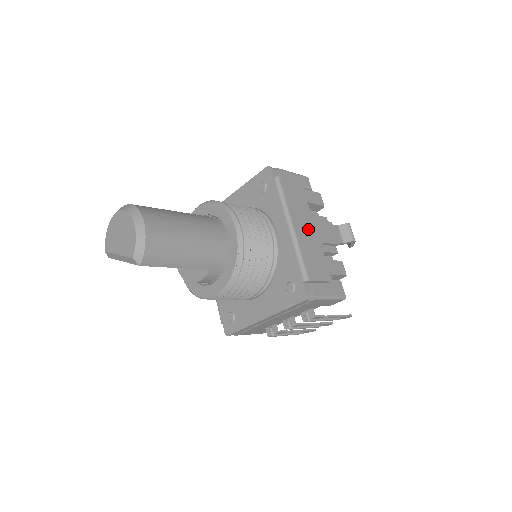
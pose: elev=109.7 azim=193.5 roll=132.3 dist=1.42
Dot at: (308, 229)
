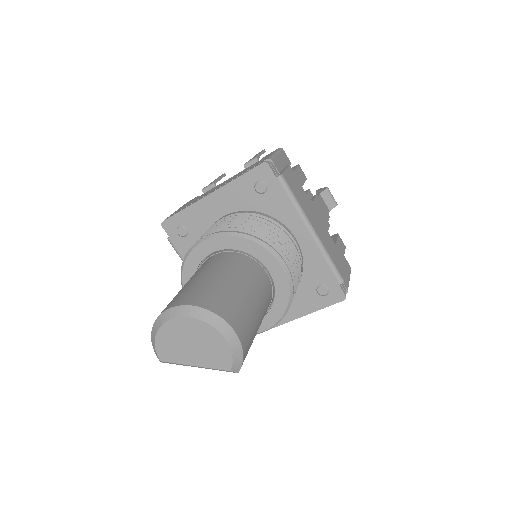
Dot at: (317, 221)
